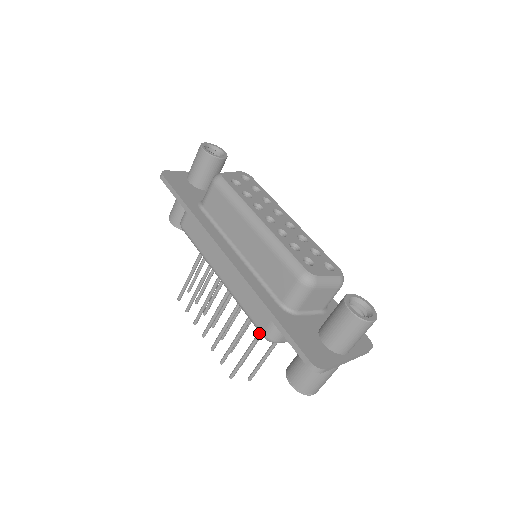
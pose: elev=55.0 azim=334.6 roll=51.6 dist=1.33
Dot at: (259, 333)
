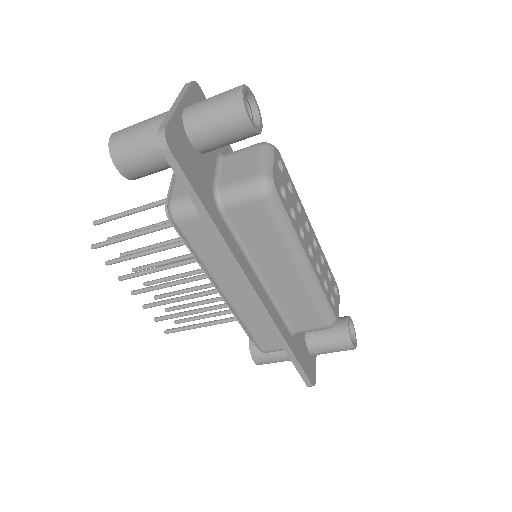
Dot at: (232, 321)
